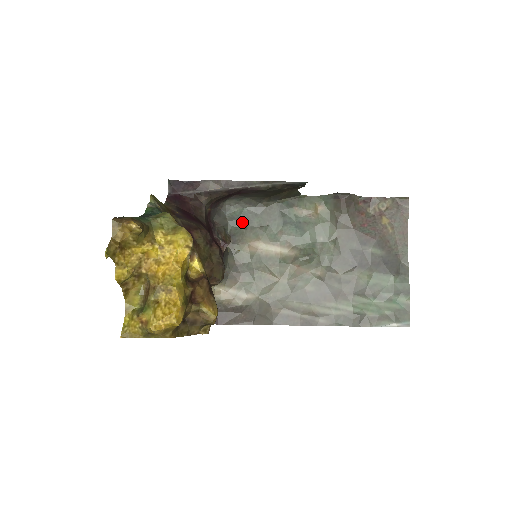
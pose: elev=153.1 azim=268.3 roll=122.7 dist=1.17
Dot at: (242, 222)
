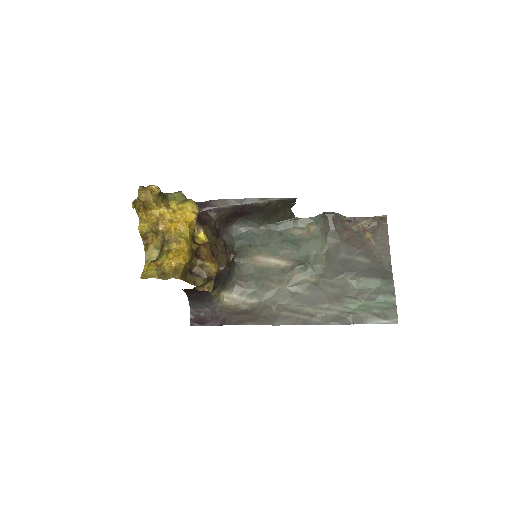
Dot at: (247, 241)
